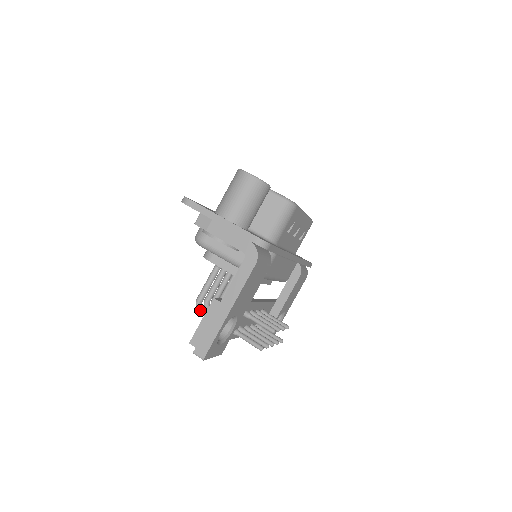
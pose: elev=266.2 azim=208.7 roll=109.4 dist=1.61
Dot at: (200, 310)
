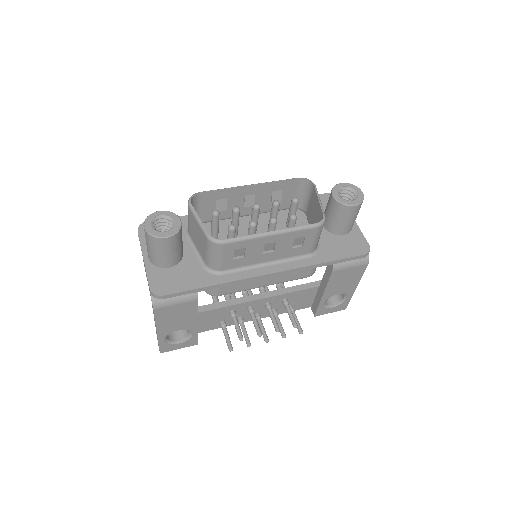
Dot at: occluded
